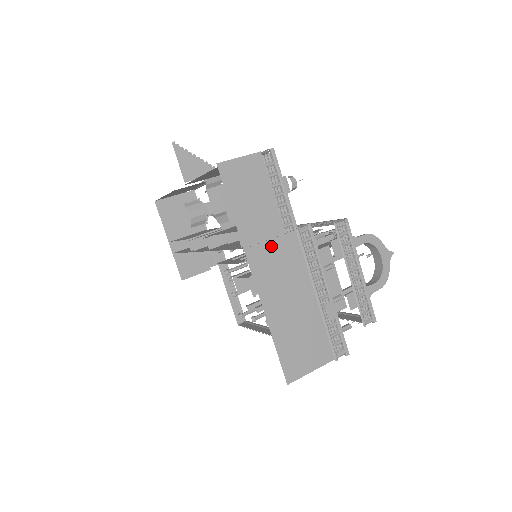
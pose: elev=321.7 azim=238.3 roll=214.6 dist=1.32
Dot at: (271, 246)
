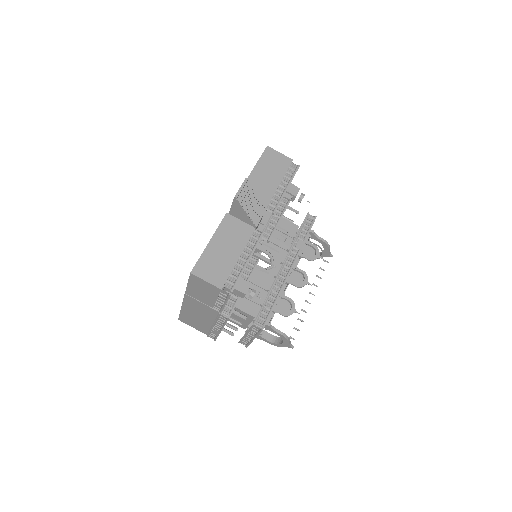
Dot at: (201, 304)
